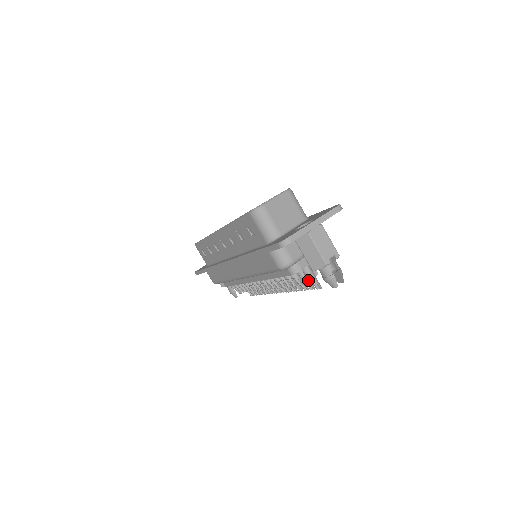
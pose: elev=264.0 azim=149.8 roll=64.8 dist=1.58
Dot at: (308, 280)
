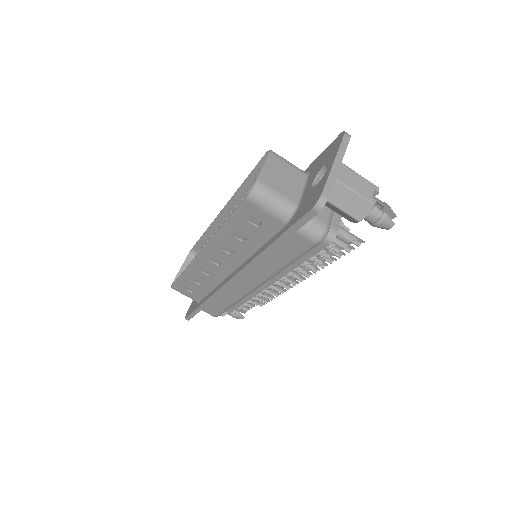
Dot at: (346, 241)
